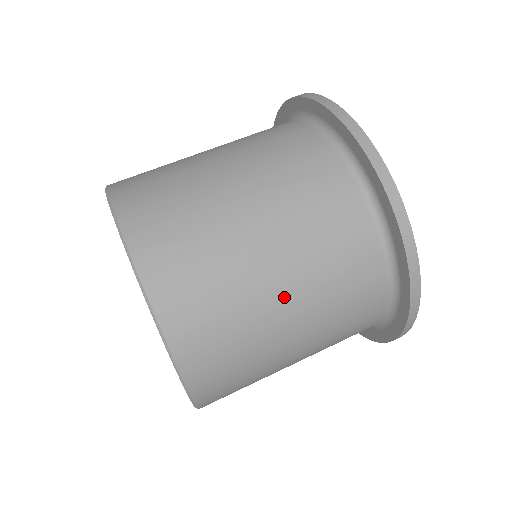
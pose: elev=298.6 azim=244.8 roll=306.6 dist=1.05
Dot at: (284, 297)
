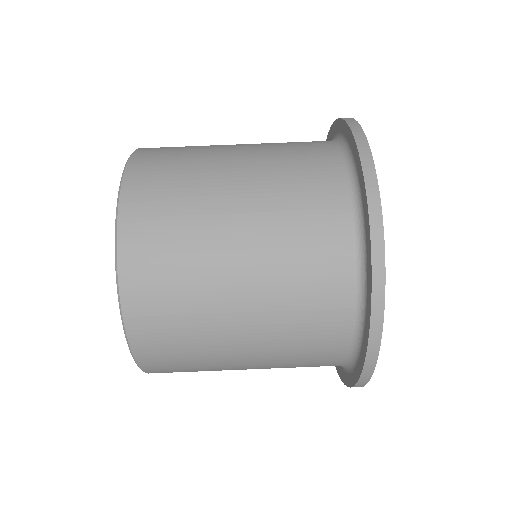
Dot at: occluded
